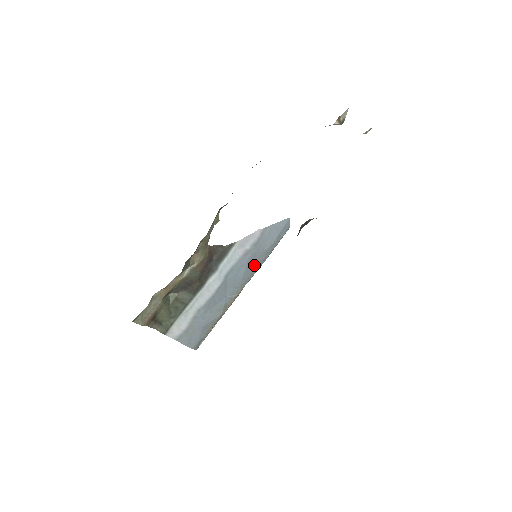
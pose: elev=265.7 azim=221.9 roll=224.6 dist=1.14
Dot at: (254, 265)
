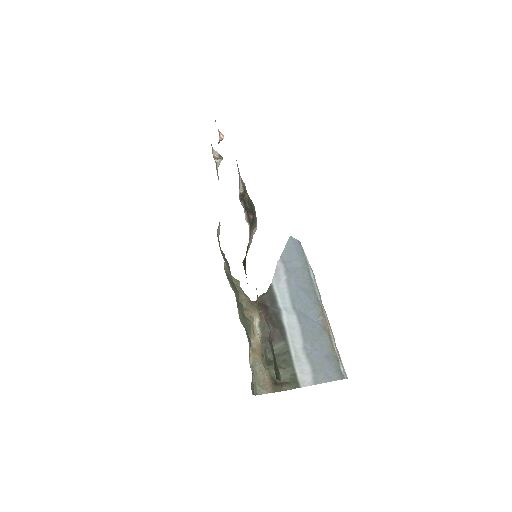
Dot at: (306, 284)
